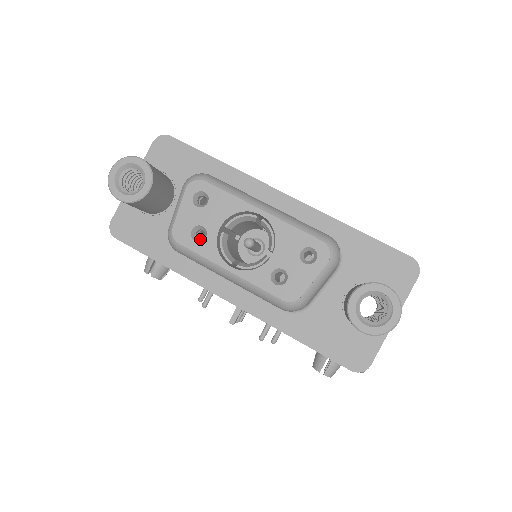
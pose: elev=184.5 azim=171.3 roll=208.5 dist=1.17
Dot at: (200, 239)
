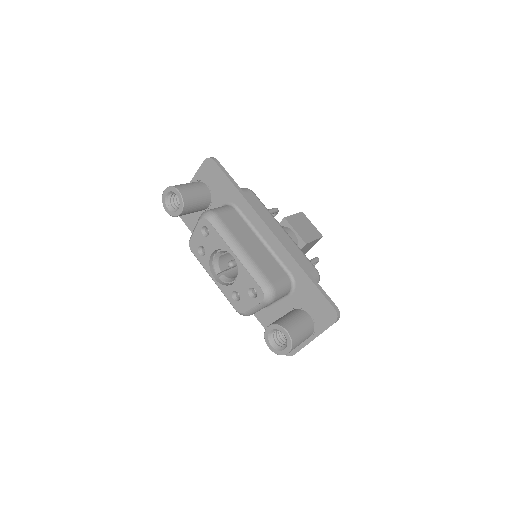
Dot at: (203, 253)
